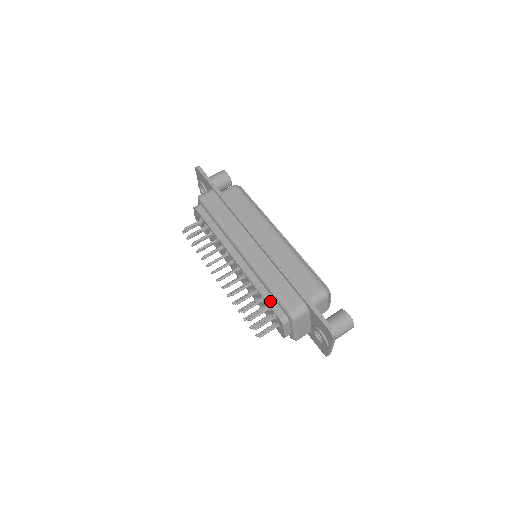
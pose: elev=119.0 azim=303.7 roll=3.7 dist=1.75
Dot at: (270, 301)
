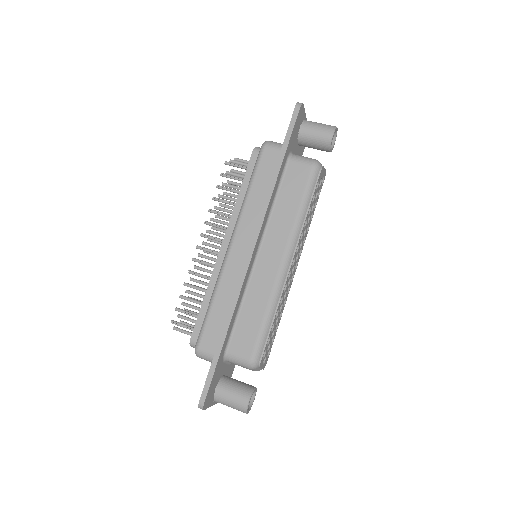
Dot at: (202, 316)
